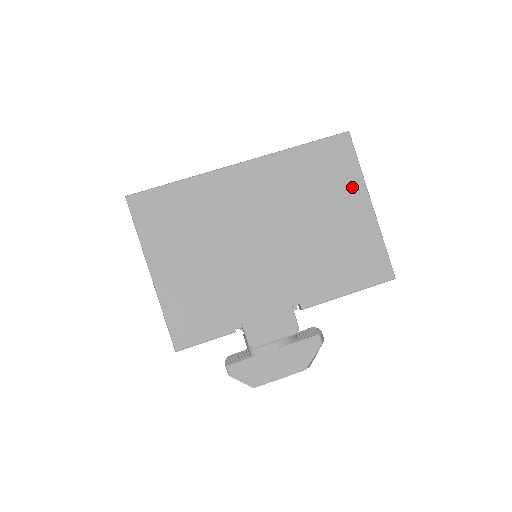
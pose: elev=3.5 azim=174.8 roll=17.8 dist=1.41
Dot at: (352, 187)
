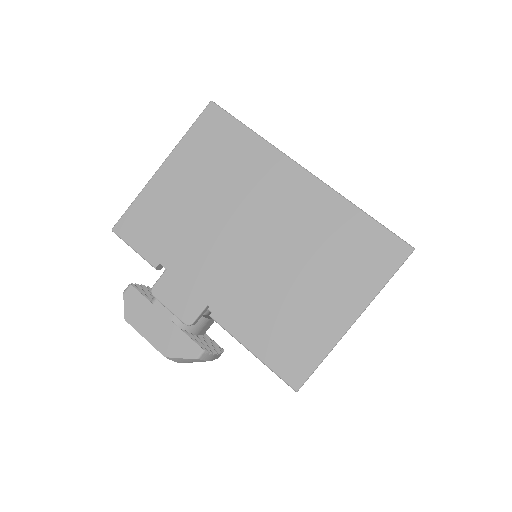
Dot at: (359, 289)
